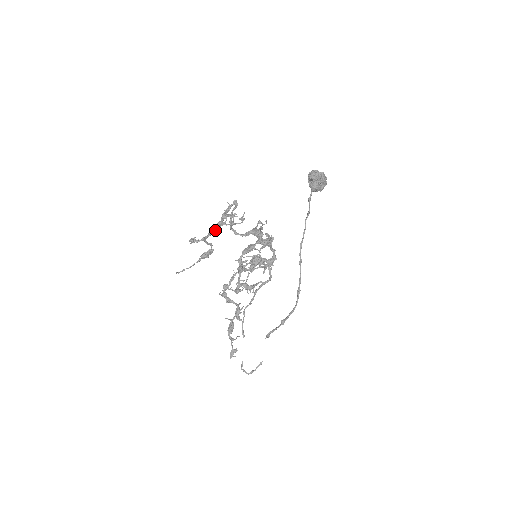
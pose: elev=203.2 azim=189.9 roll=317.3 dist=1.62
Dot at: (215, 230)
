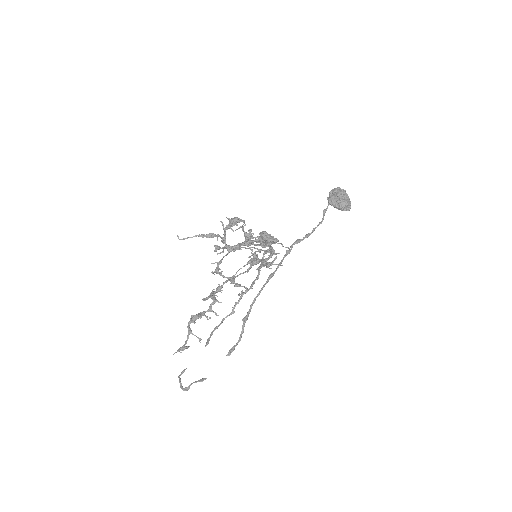
Dot at: (241, 247)
